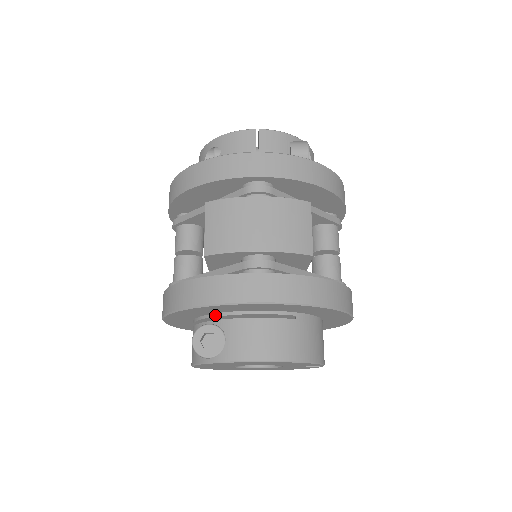
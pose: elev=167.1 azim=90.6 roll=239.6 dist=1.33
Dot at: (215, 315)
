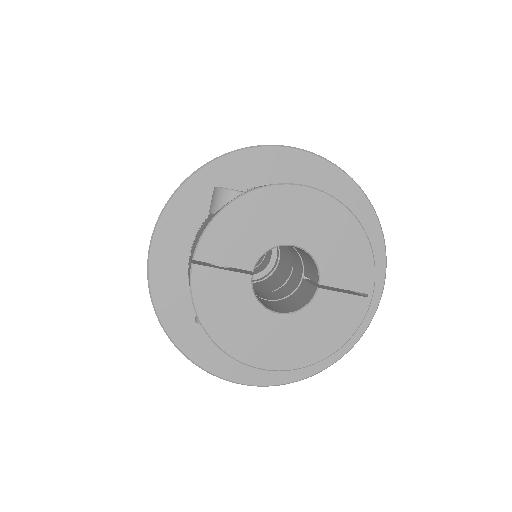
Dot at: occluded
